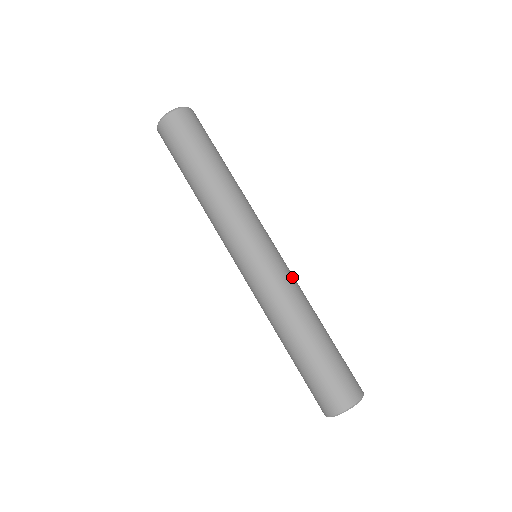
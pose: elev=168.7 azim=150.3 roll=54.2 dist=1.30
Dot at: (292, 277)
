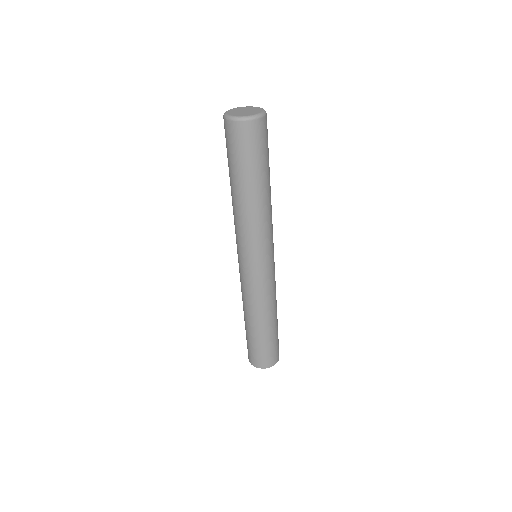
Dot at: (270, 288)
